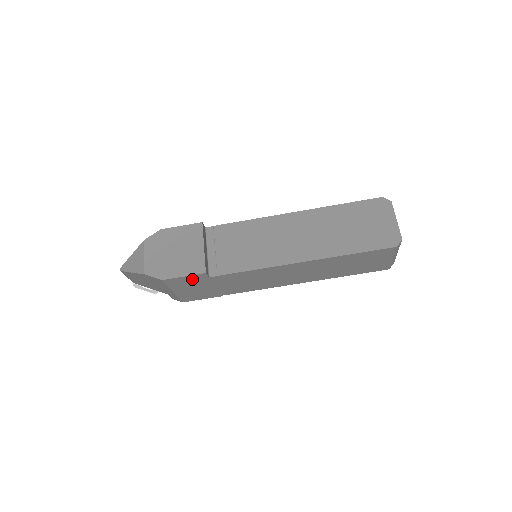
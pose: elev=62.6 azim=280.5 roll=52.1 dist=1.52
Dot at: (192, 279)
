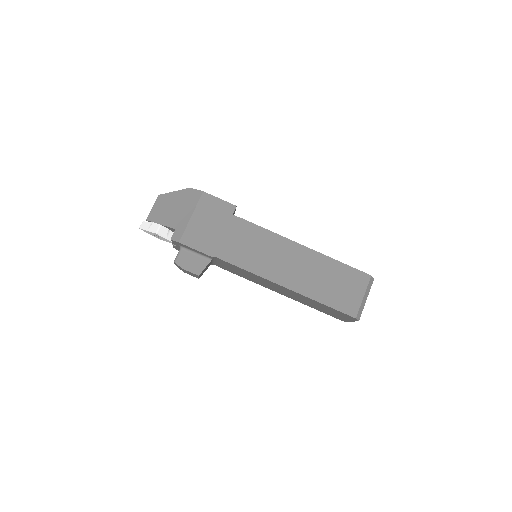
Dot at: (221, 208)
